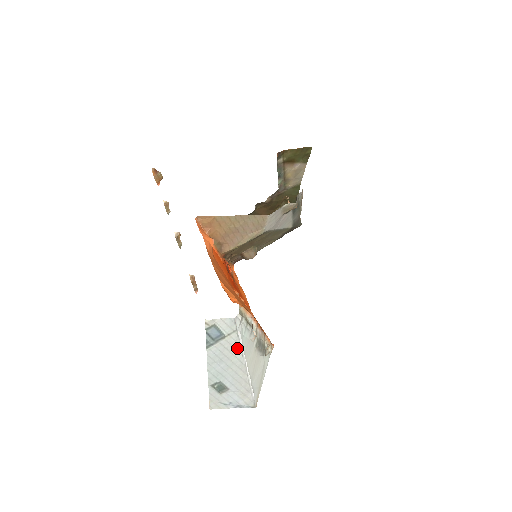
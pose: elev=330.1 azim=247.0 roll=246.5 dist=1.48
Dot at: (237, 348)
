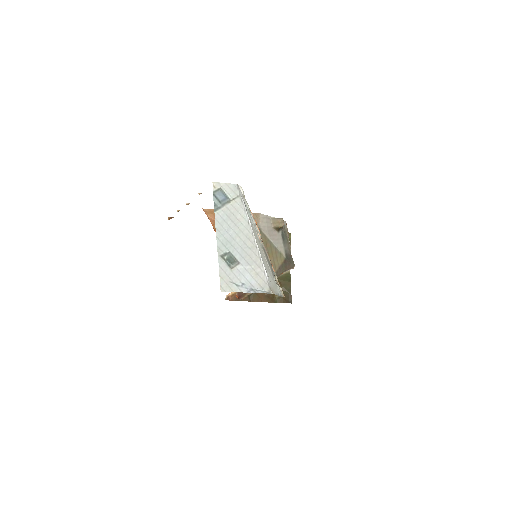
Dot at: (242, 214)
